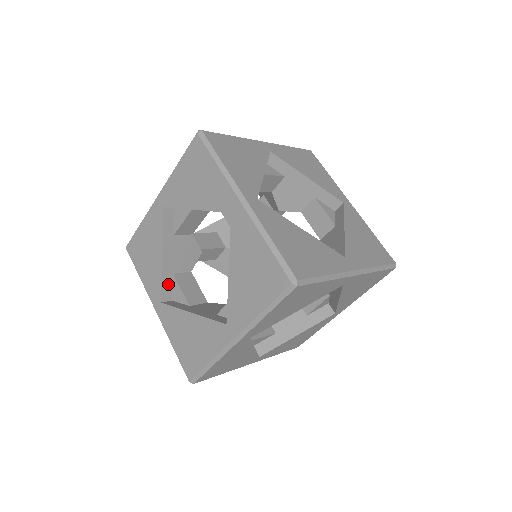
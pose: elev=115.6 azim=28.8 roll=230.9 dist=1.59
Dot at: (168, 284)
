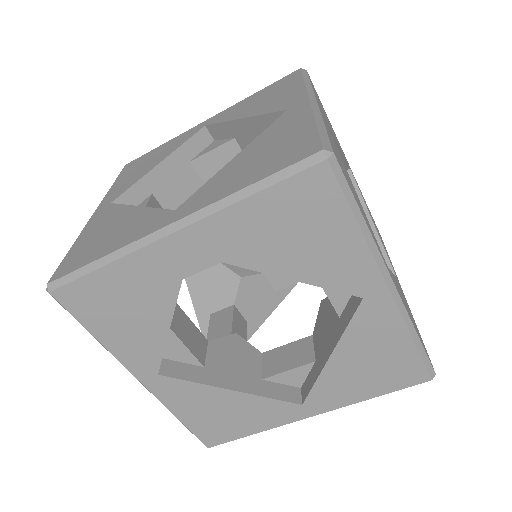
Dot at: (137, 196)
